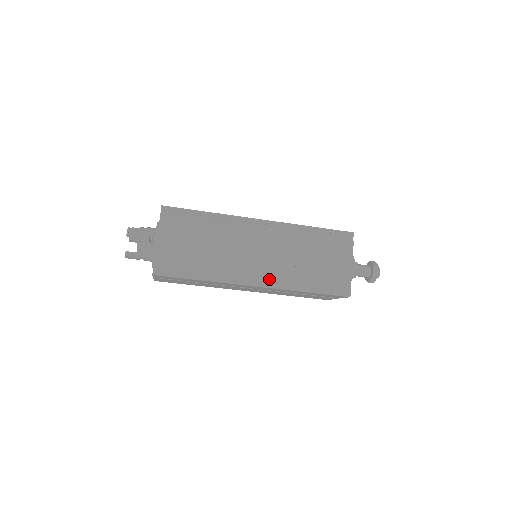
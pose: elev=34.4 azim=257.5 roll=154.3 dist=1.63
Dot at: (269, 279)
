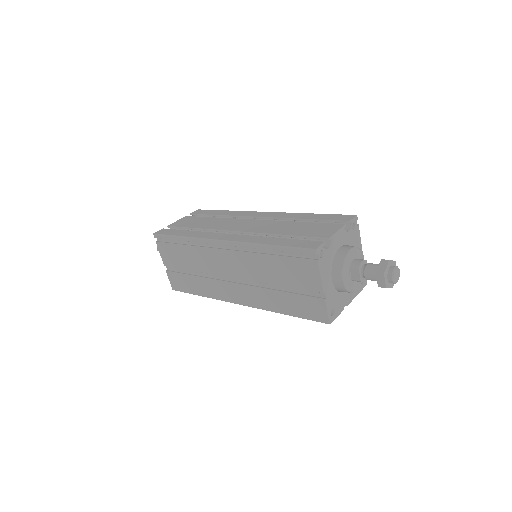
Dot at: (247, 299)
